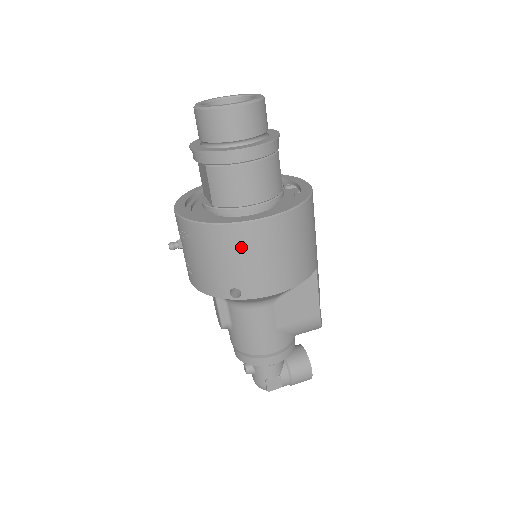
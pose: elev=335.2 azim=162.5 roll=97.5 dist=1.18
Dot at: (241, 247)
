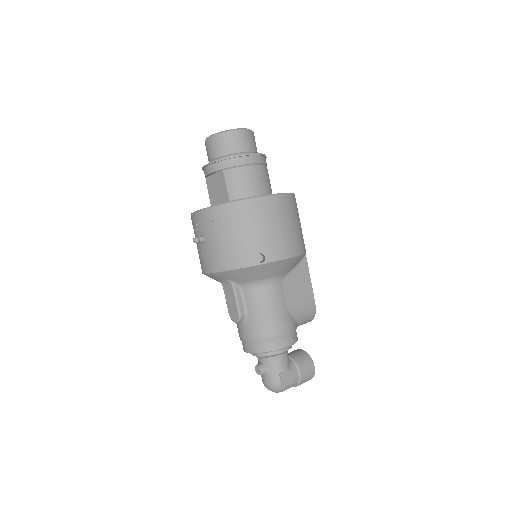
Dot at: (262, 216)
